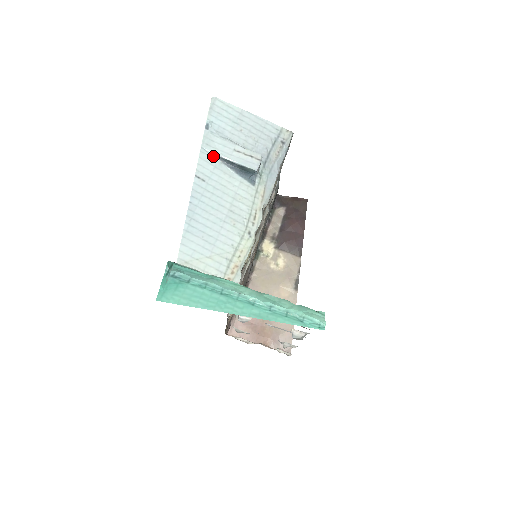
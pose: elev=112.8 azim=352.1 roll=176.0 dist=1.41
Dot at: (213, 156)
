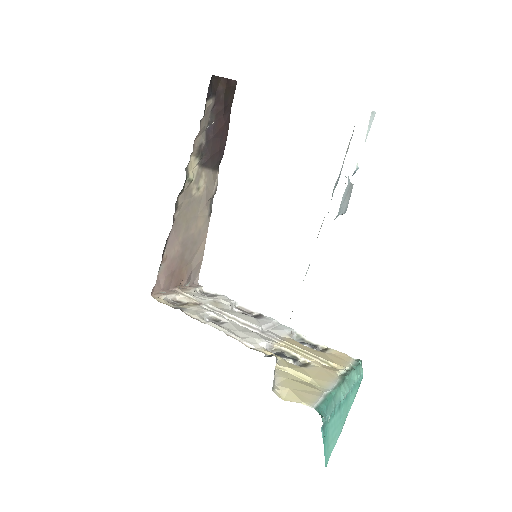
Dot at: (335, 218)
